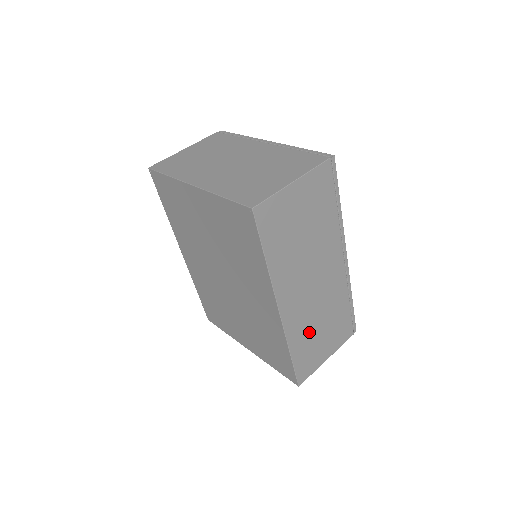
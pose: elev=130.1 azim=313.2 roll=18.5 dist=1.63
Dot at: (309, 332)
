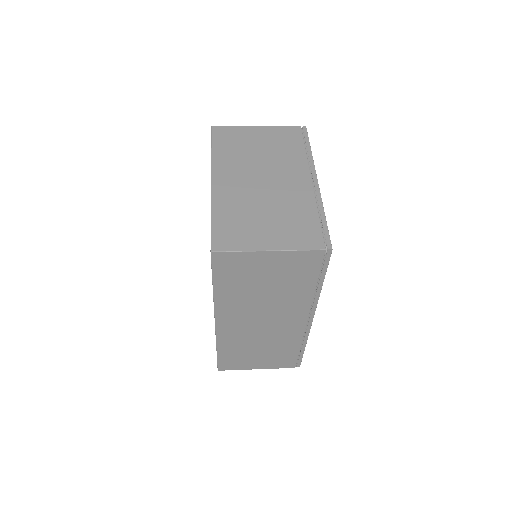
Dot at: (244, 347)
